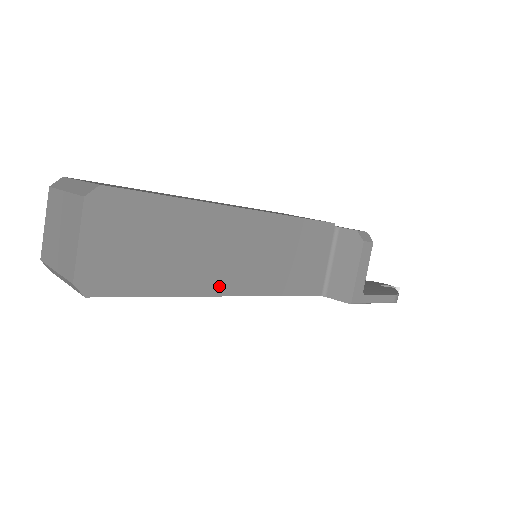
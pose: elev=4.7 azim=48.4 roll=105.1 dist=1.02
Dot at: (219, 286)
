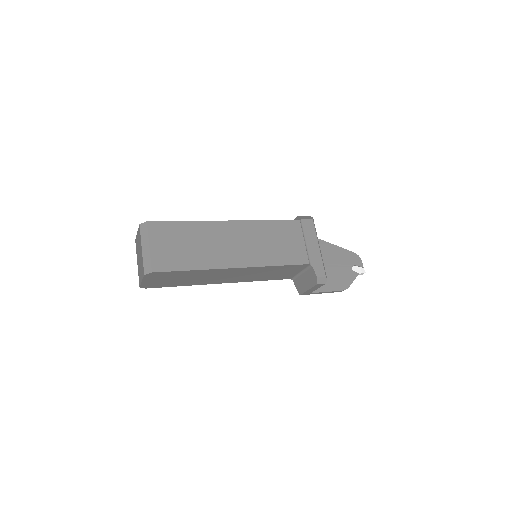
Dot at: (217, 282)
